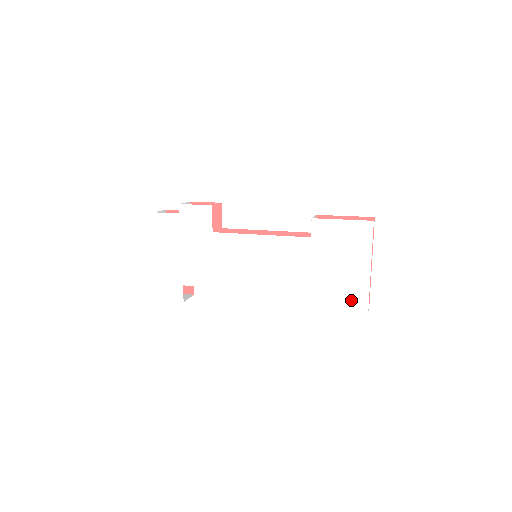
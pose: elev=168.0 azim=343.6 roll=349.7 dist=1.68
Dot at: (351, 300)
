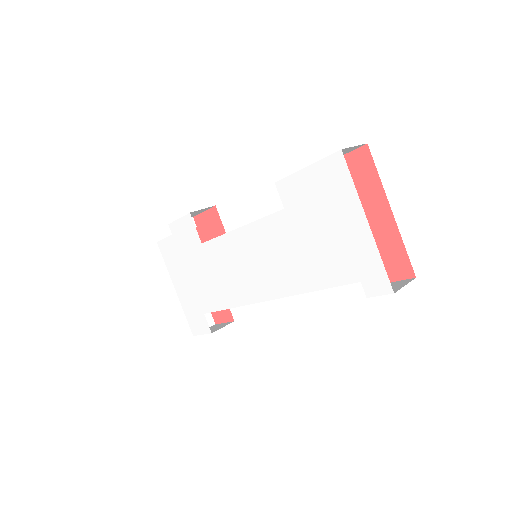
Dot at: (364, 281)
